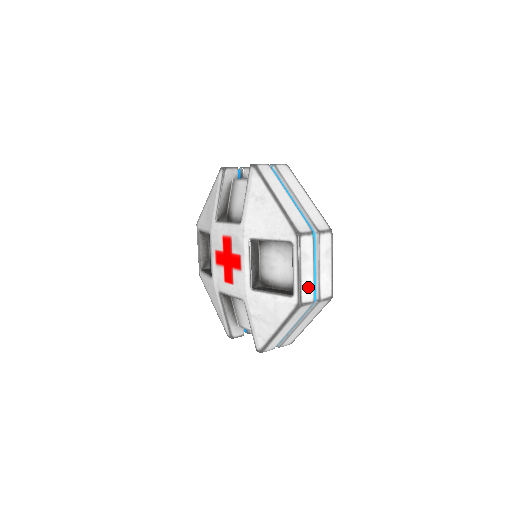
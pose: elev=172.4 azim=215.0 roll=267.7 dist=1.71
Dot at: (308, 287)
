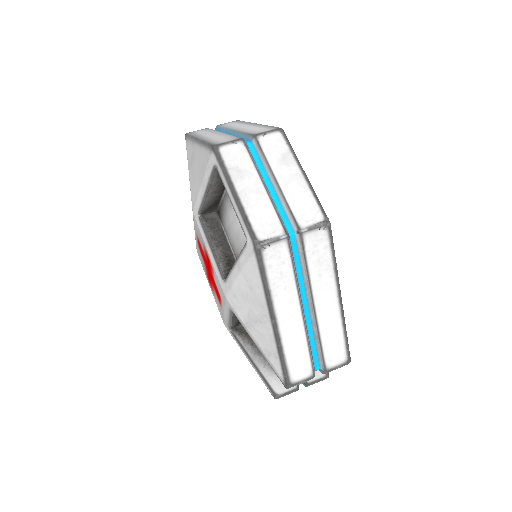
Dot at: (263, 214)
